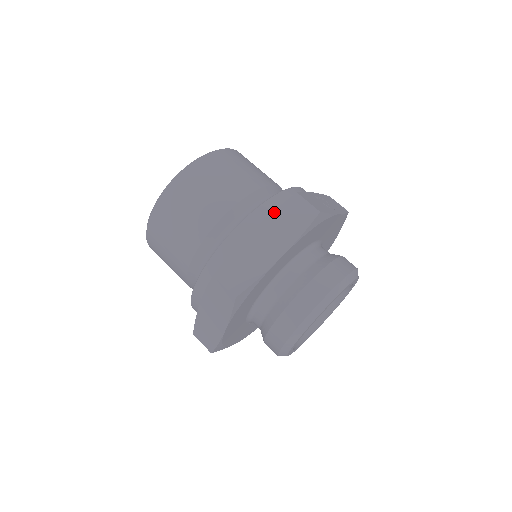
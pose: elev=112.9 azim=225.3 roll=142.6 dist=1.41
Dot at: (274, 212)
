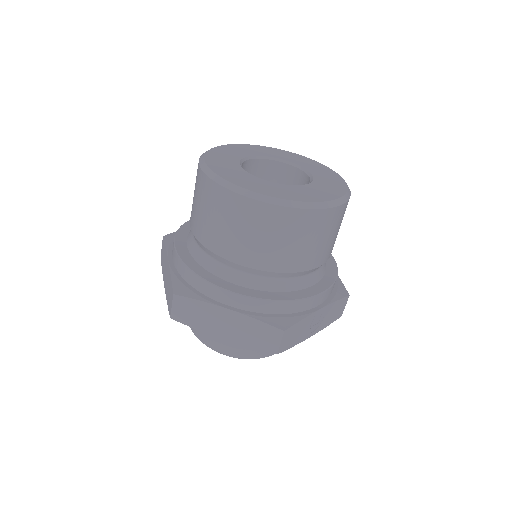
Dot at: (255, 320)
